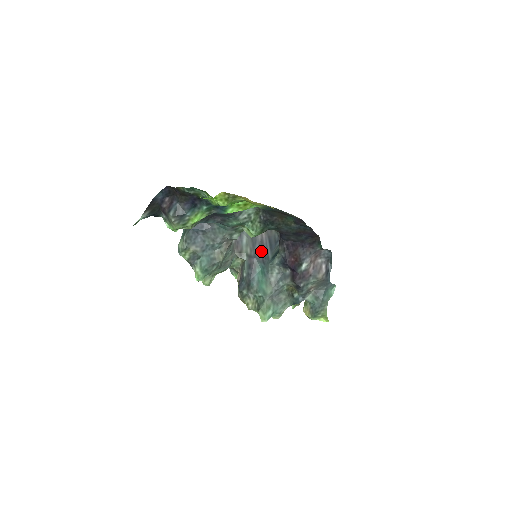
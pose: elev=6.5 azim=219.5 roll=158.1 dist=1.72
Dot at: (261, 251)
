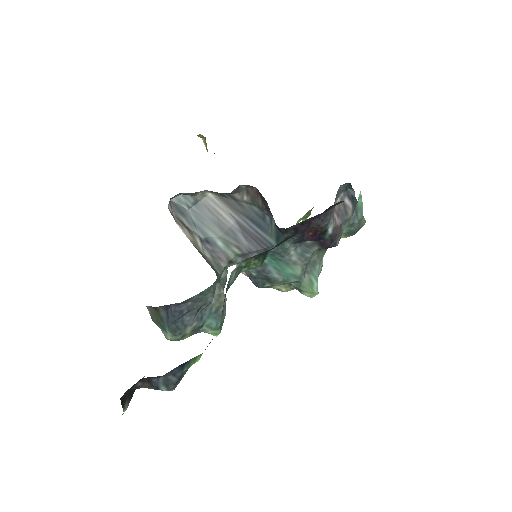
Dot at: (252, 241)
